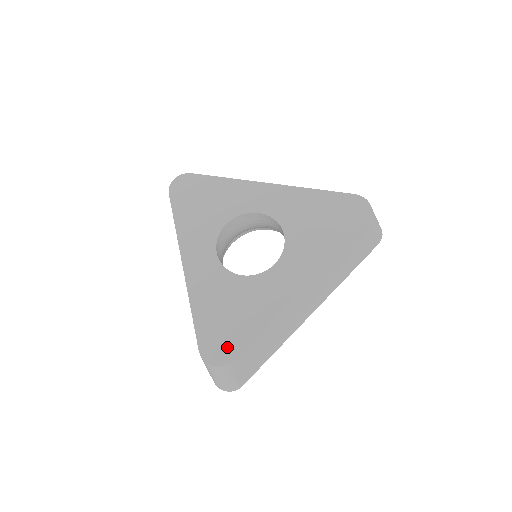
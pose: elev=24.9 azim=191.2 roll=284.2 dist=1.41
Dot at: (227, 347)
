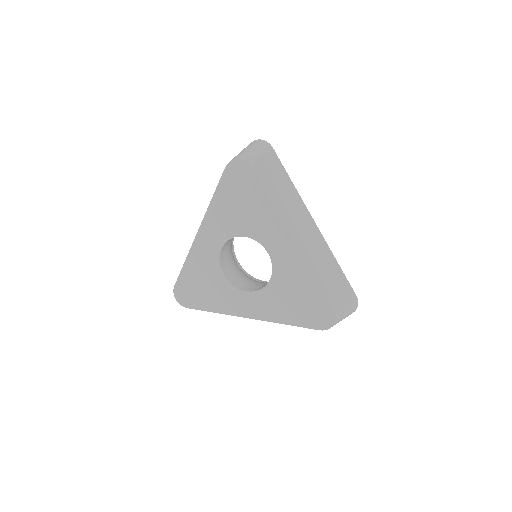
Dot at: (189, 300)
